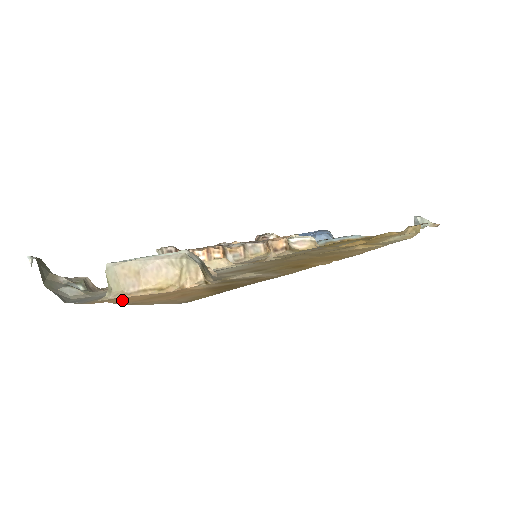
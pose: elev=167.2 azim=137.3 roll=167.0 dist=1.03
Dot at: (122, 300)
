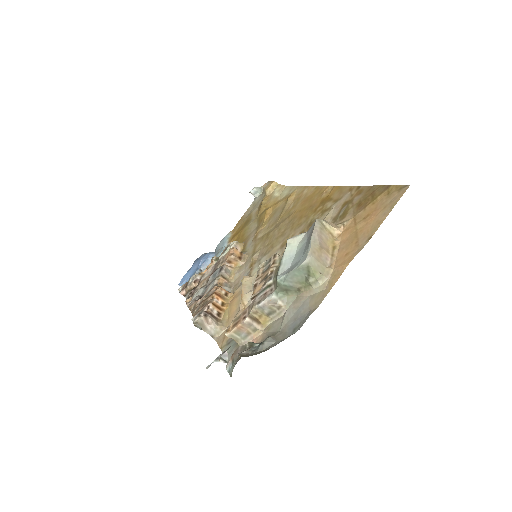
Dot at: (347, 258)
